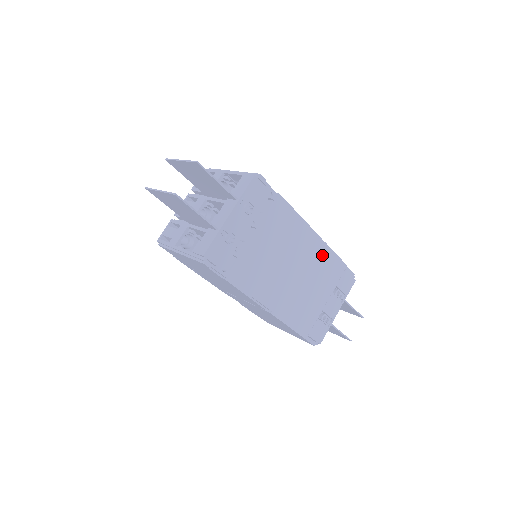
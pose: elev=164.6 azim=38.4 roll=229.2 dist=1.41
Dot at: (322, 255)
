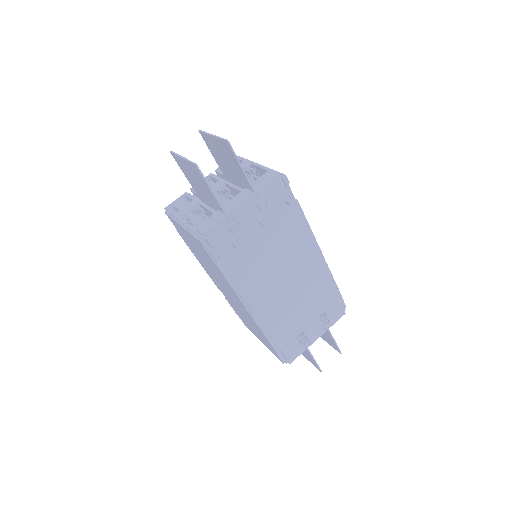
Dot at: (320, 276)
